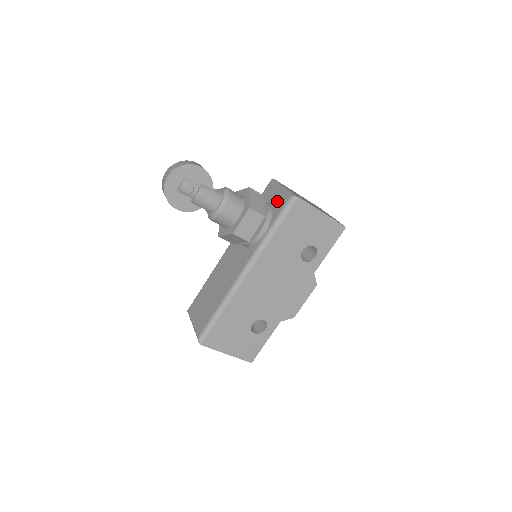
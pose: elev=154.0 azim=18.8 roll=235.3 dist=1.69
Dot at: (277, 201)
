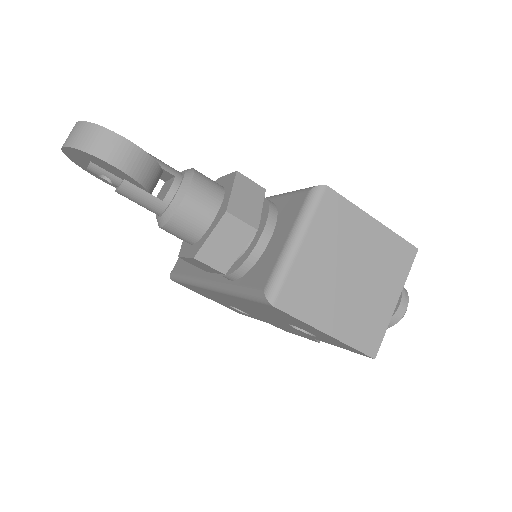
Dot at: (267, 258)
